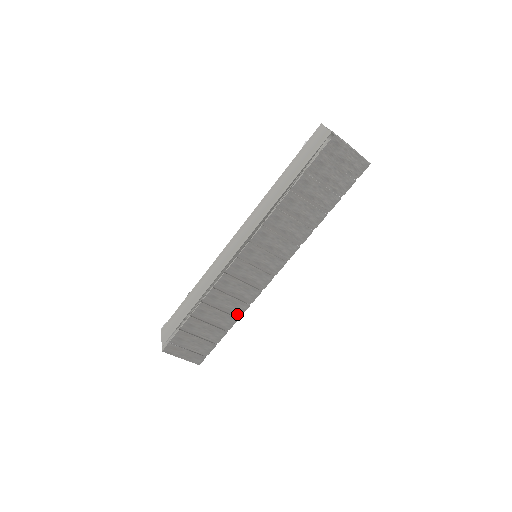
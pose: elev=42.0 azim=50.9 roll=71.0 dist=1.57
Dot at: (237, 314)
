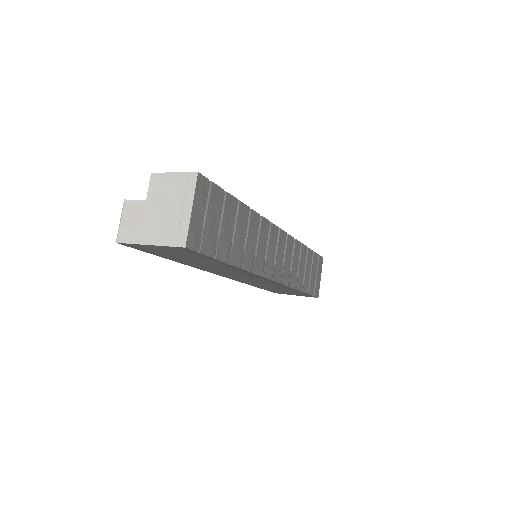
Dot at: (244, 262)
